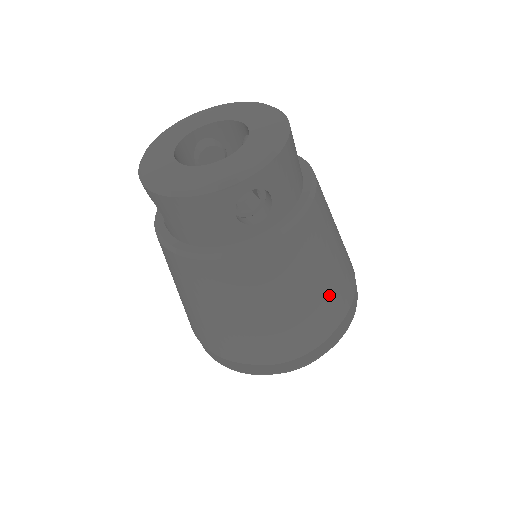
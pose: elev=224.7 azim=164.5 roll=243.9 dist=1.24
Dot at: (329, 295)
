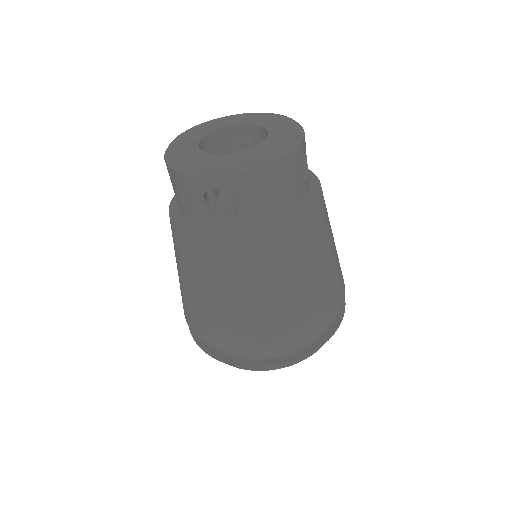
Dot at: occluded
